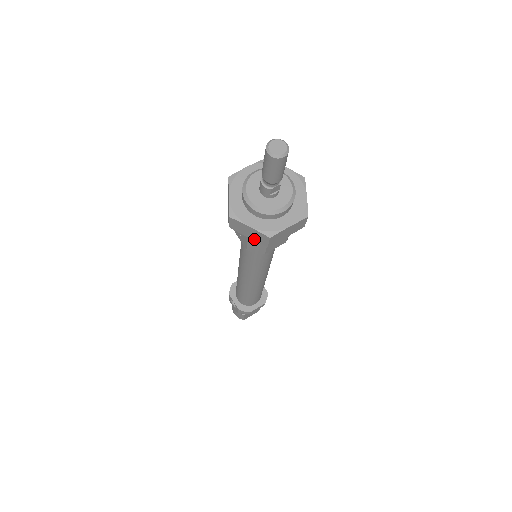
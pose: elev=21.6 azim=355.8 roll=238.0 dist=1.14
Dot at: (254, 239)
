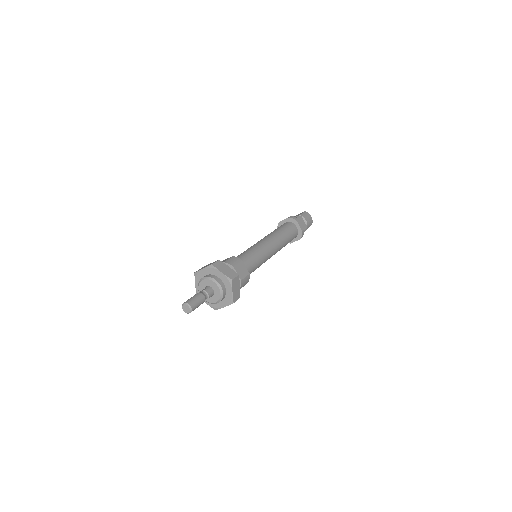
Dot at: occluded
